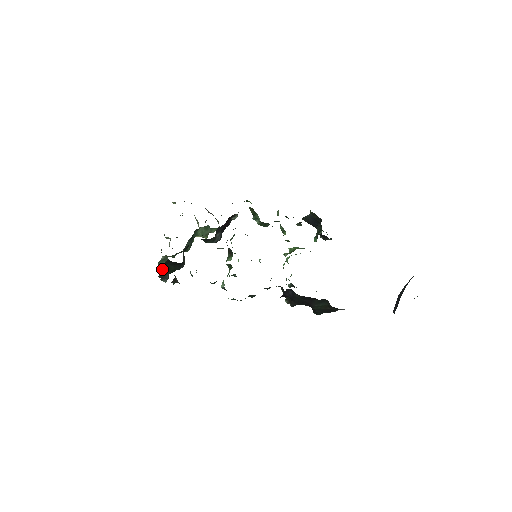
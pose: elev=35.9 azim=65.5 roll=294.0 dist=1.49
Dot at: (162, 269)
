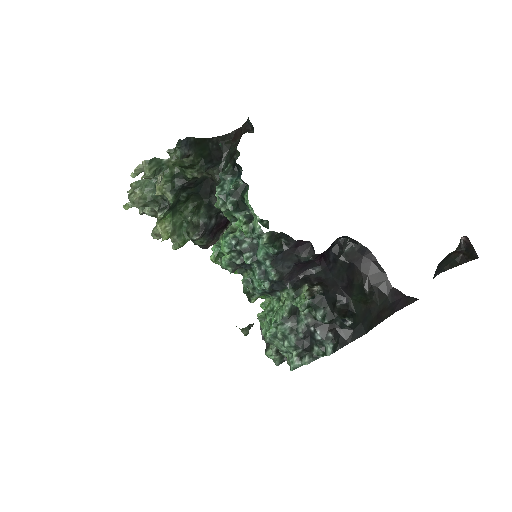
Dot at: (199, 139)
